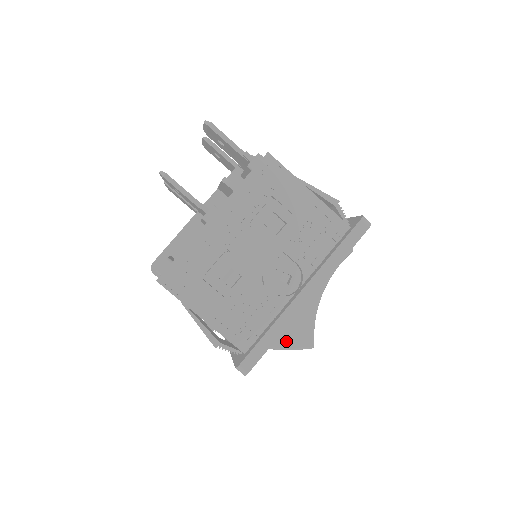
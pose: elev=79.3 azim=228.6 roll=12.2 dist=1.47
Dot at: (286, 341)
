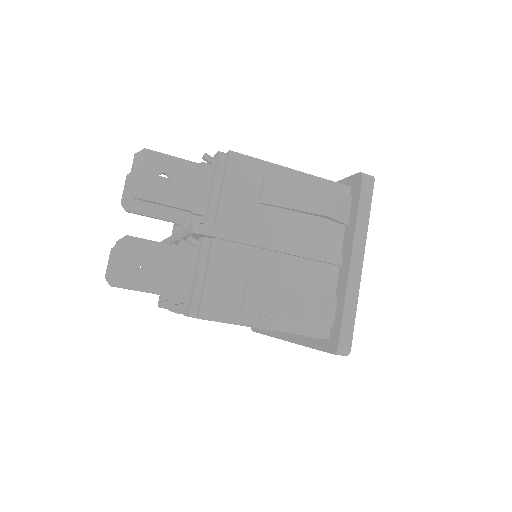
Dot at: occluded
